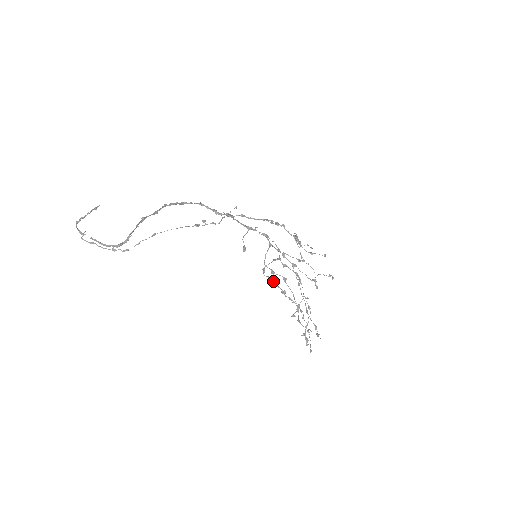
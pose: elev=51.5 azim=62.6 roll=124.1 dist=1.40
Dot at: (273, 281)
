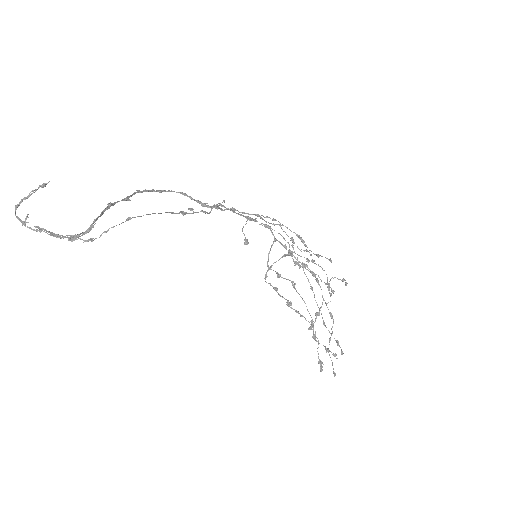
Dot at: (276, 289)
